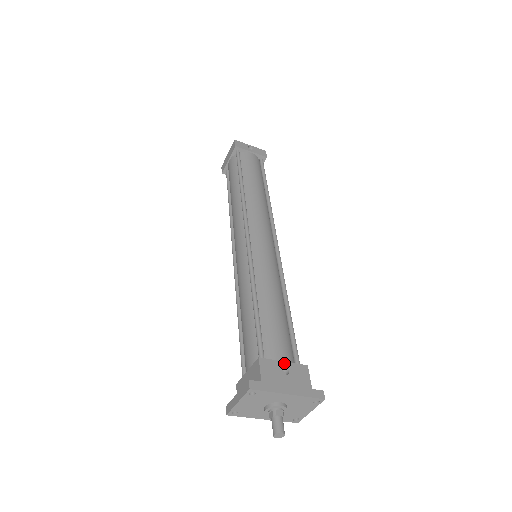
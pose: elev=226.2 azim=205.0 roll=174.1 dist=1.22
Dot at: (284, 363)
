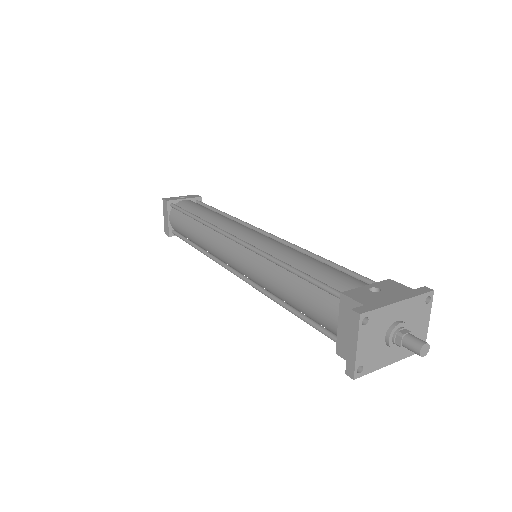
Dot at: (367, 286)
